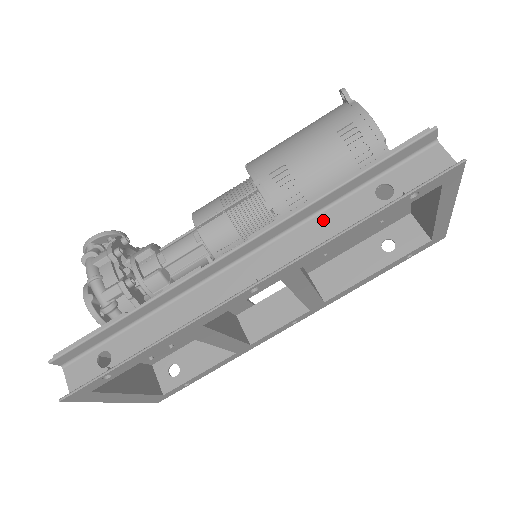
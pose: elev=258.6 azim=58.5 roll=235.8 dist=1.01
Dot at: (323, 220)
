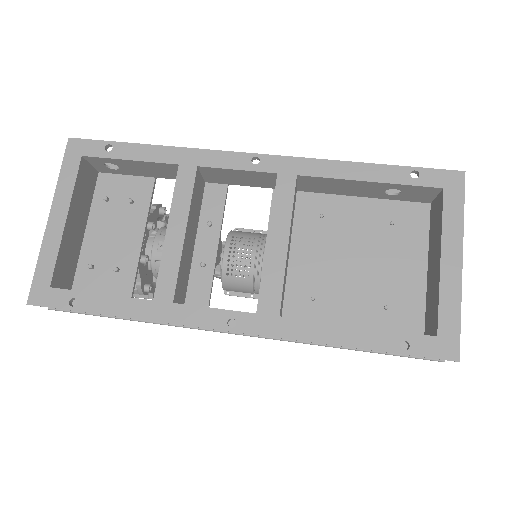
Dot at: (335, 187)
